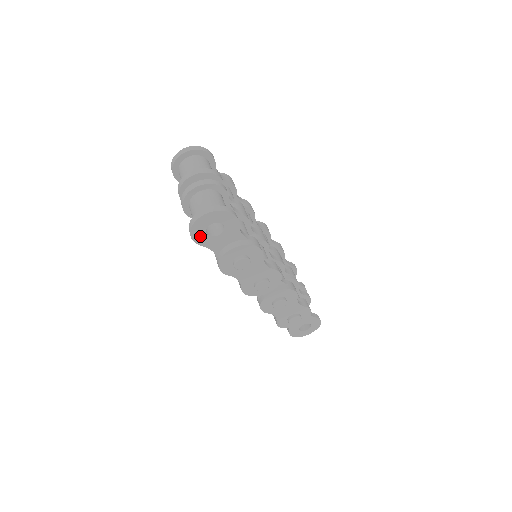
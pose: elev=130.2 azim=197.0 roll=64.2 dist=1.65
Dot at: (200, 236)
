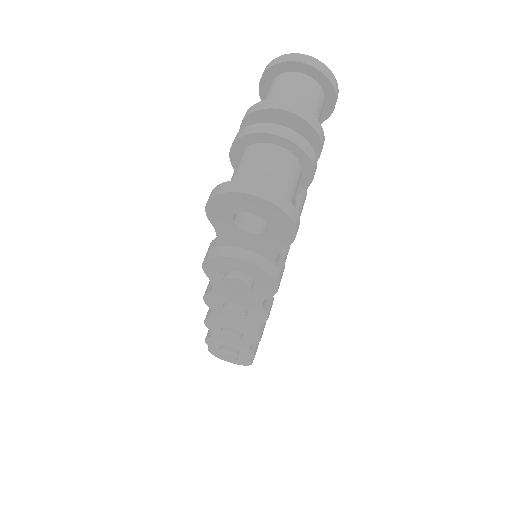
Dot at: (221, 211)
